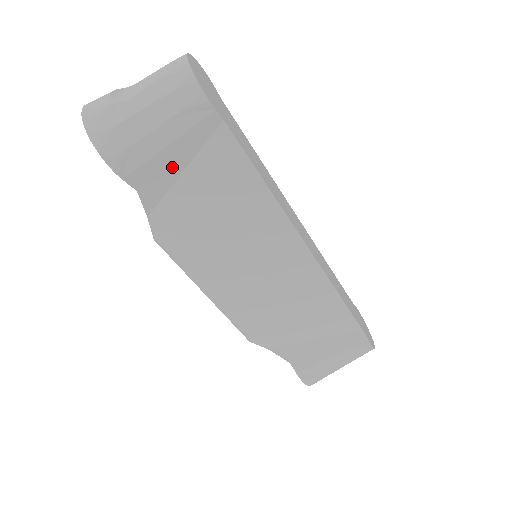
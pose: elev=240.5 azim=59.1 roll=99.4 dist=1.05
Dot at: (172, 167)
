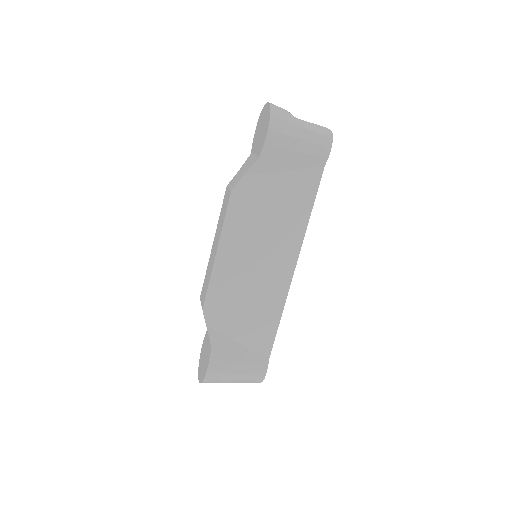
Dot at: (284, 163)
